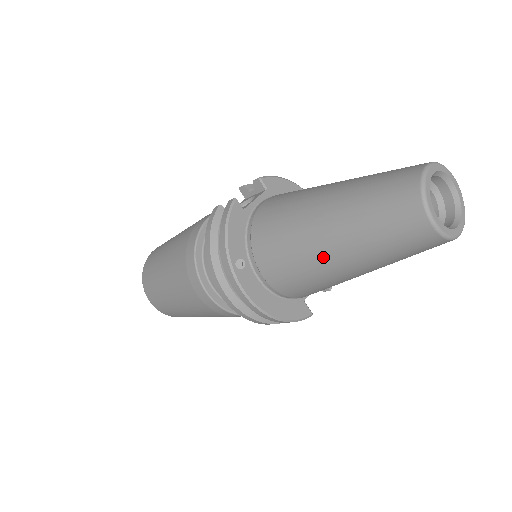
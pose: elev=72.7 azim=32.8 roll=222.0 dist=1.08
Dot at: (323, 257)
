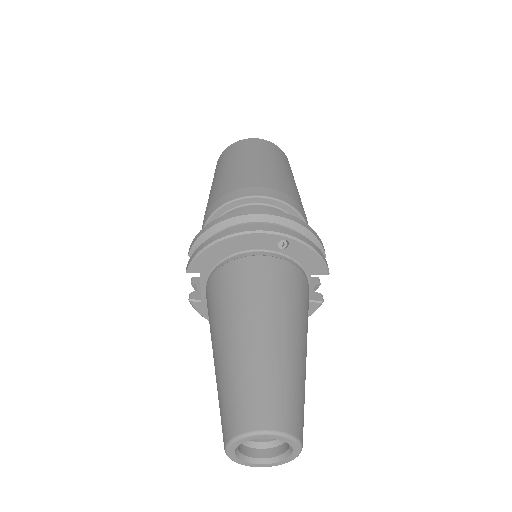
Dot at: occluded
